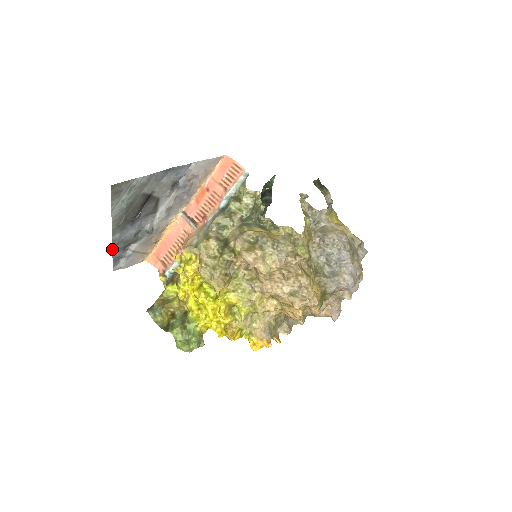
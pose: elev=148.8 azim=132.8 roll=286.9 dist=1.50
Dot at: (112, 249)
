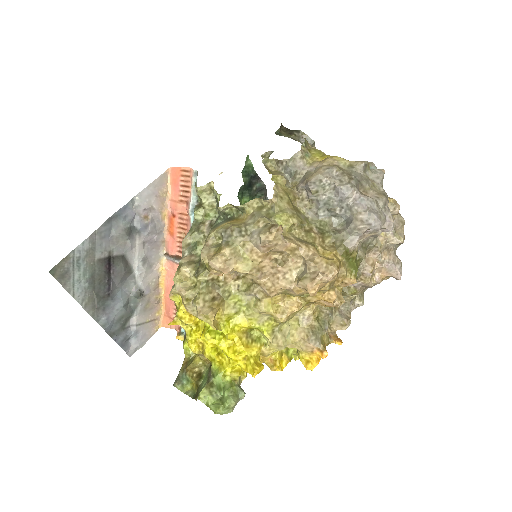
Dot at: occluded
